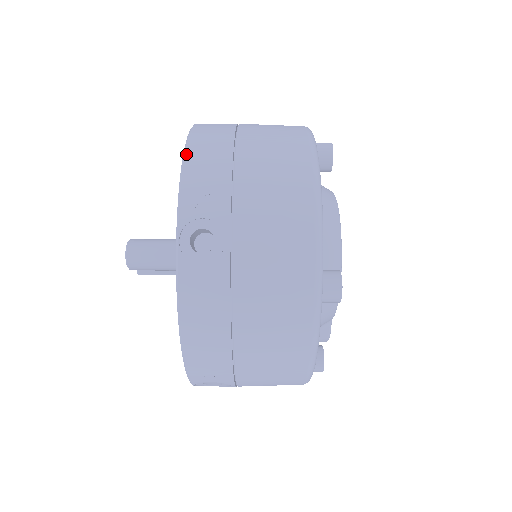
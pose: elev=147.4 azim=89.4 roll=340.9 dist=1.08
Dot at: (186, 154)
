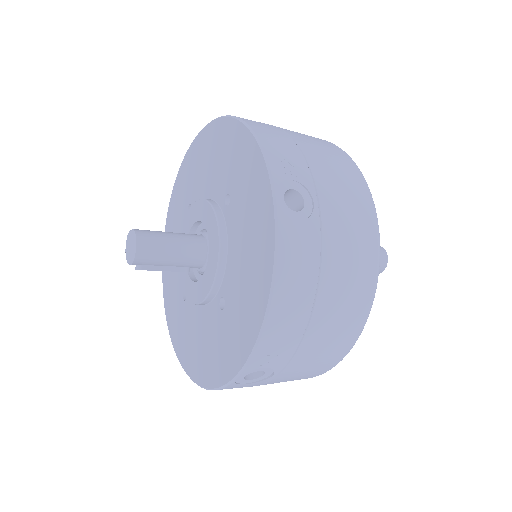
Dot at: (252, 128)
